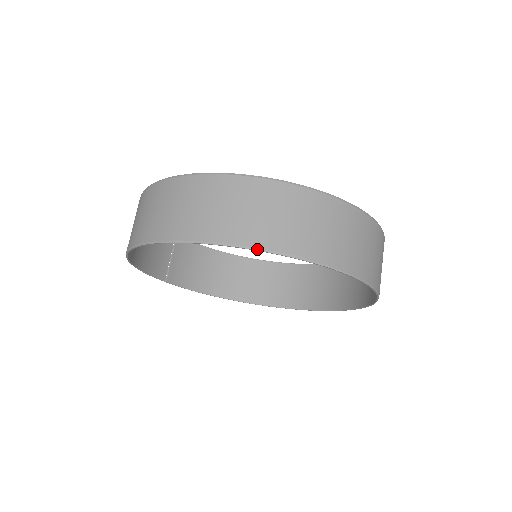
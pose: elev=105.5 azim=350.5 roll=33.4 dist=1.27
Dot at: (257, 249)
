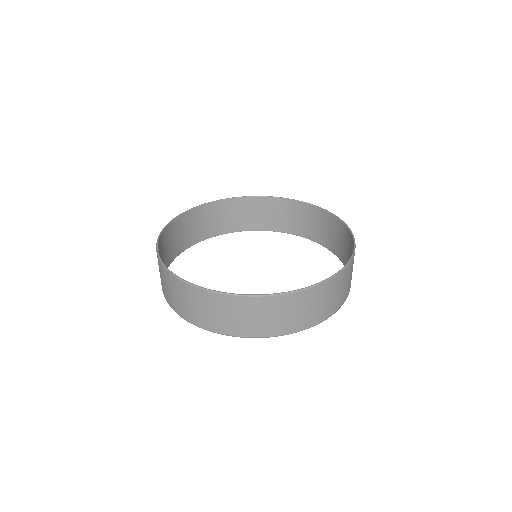
Dot at: occluded
